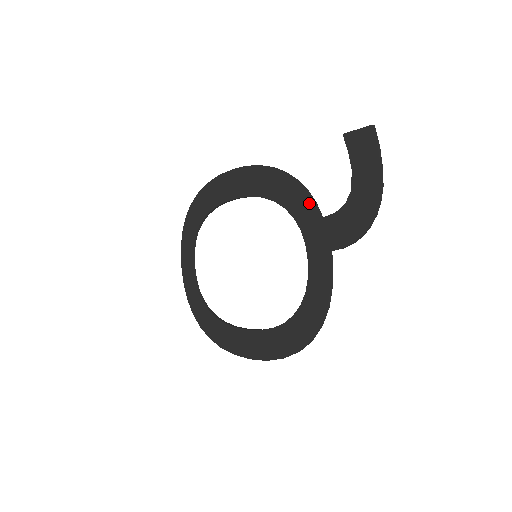
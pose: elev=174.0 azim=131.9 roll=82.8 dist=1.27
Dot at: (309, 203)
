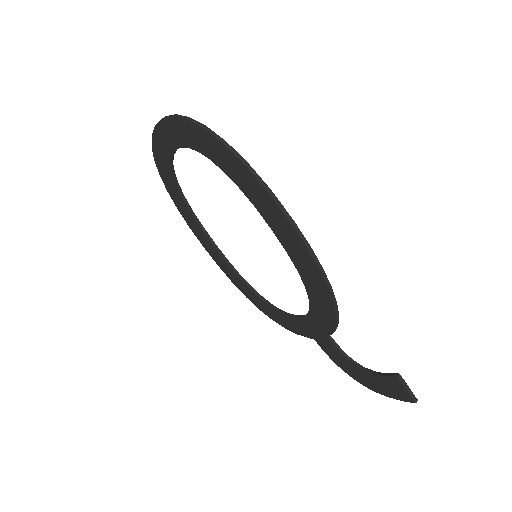
Dot at: (329, 328)
